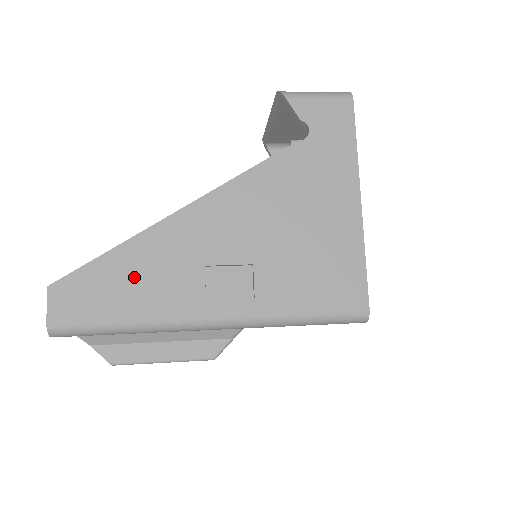
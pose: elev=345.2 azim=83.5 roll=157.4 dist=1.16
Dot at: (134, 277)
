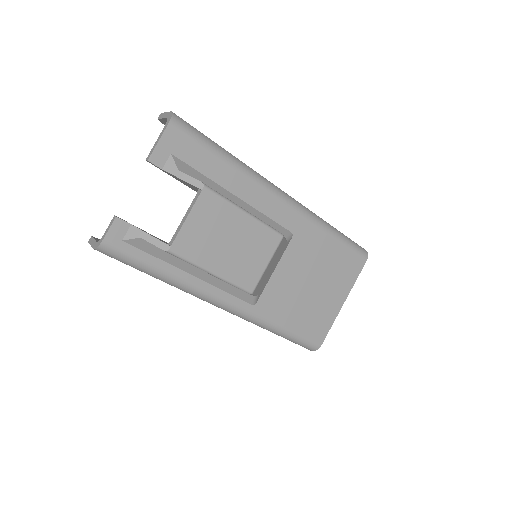
Dot at: occluded
